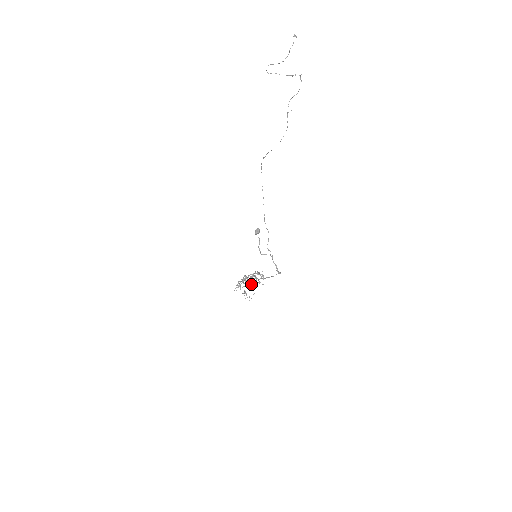
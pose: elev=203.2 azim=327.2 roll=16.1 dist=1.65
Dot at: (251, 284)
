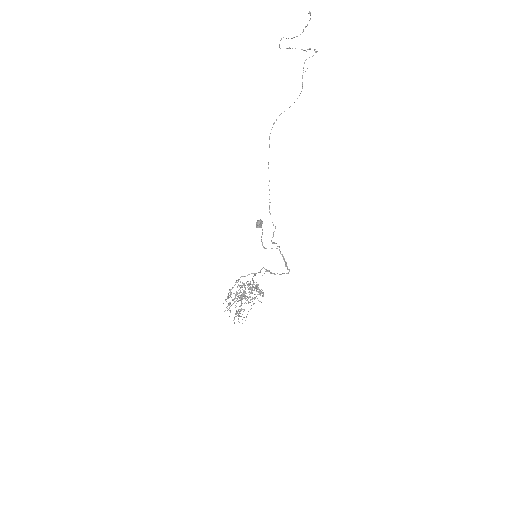
Dot at: (246, 303)
